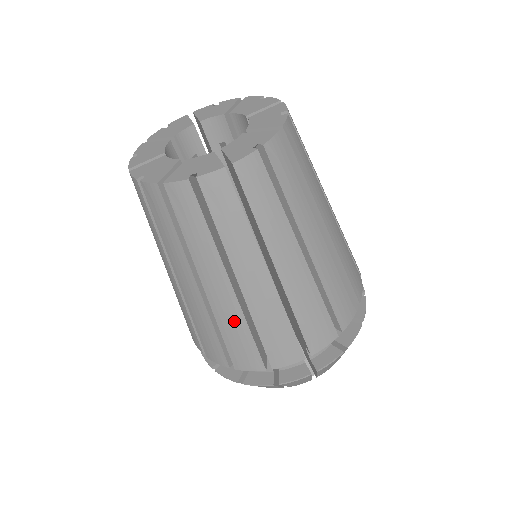
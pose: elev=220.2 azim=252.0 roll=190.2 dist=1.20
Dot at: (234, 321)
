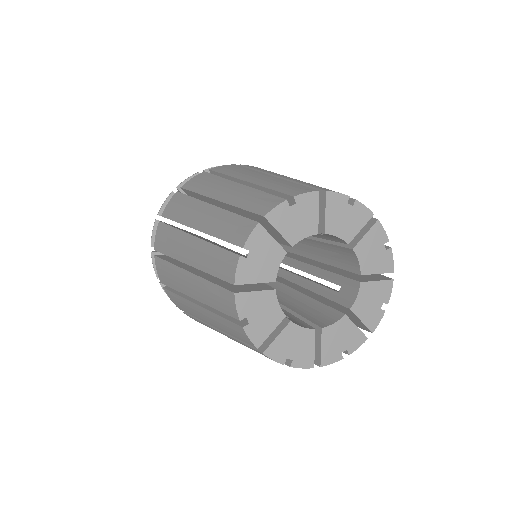
Dot at: occluded
